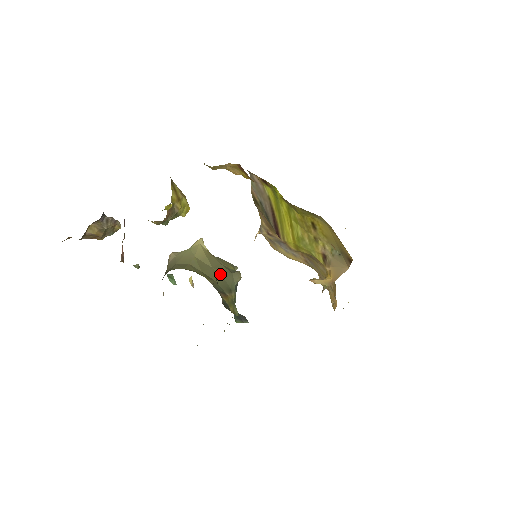
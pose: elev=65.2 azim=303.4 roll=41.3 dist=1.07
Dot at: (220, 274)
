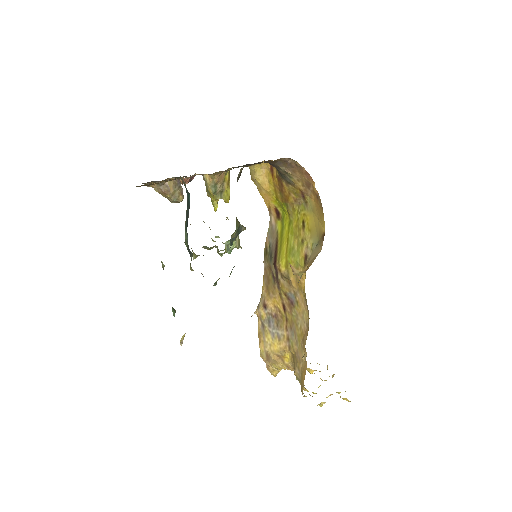
Dot at: occluded
